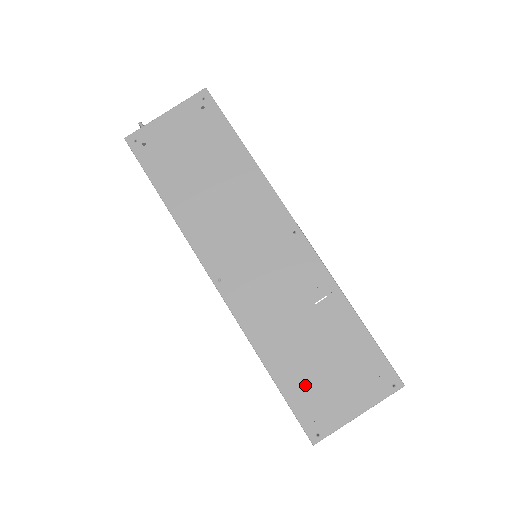
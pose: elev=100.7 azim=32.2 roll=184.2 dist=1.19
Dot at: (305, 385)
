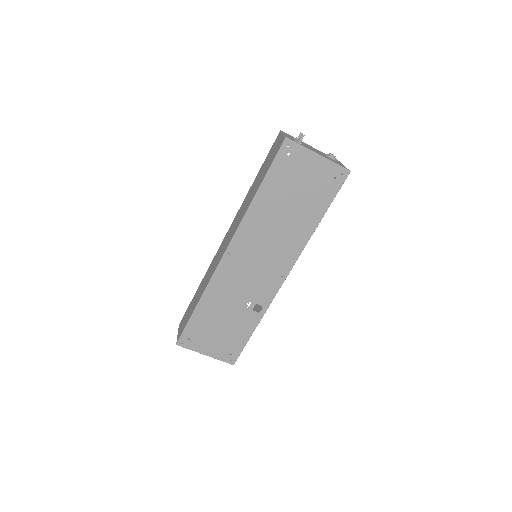
Dot at: (202, 326)
